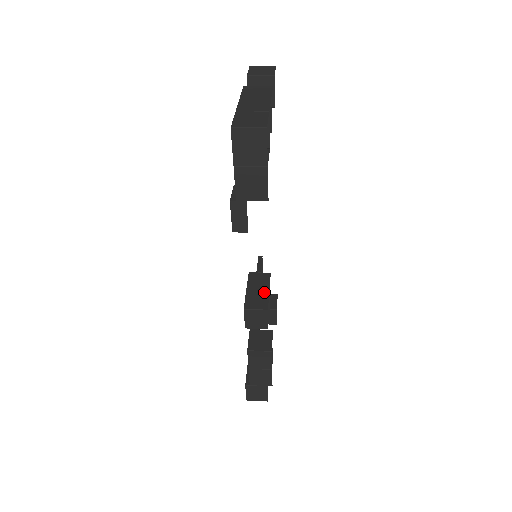
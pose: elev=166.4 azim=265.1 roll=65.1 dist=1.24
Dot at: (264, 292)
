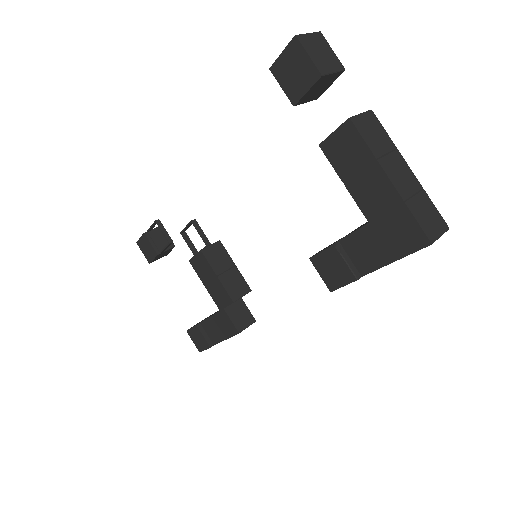
Dot at: (234, 270)
